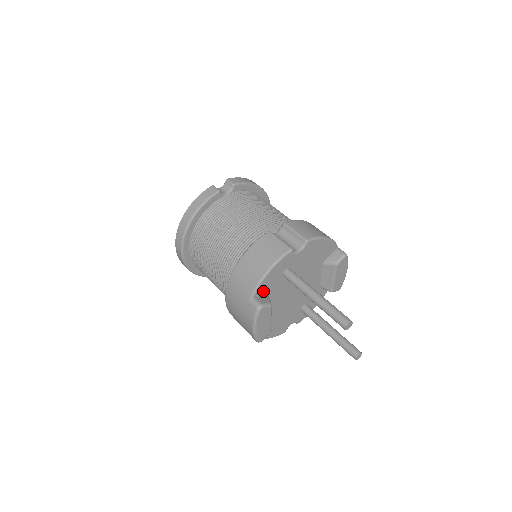
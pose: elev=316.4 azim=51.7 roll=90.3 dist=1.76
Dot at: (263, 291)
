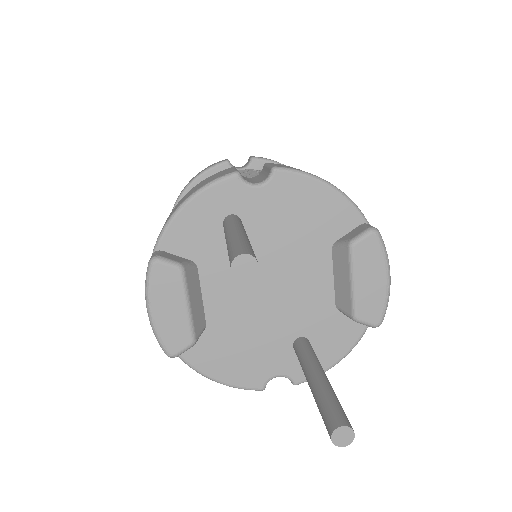
Dot at: (181, 245)
